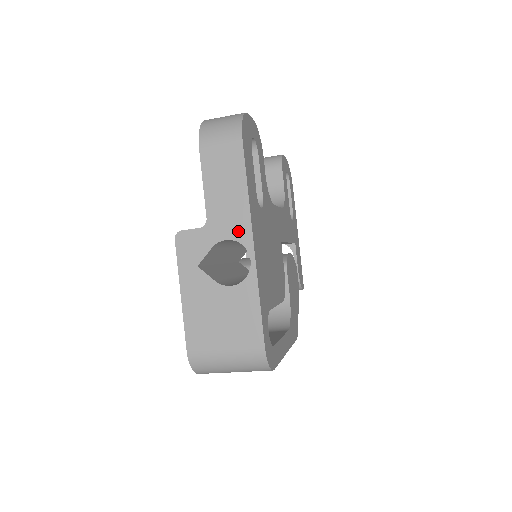
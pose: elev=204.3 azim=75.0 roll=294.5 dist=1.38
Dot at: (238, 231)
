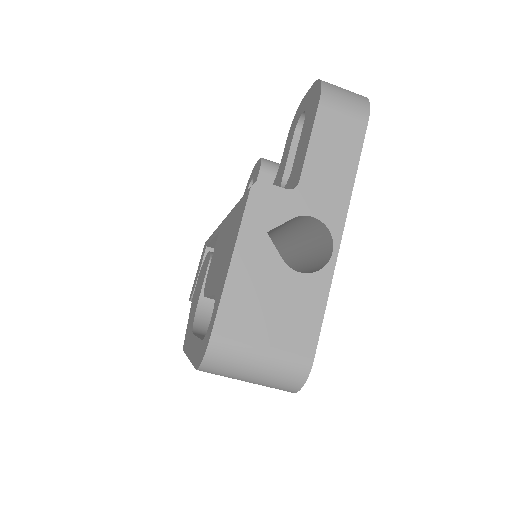
Dot at: (330, 213)
